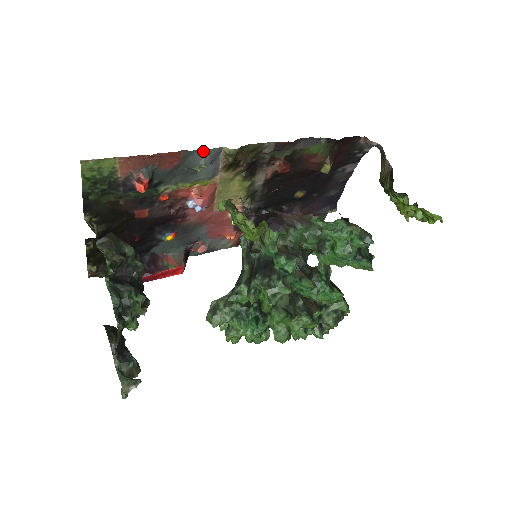
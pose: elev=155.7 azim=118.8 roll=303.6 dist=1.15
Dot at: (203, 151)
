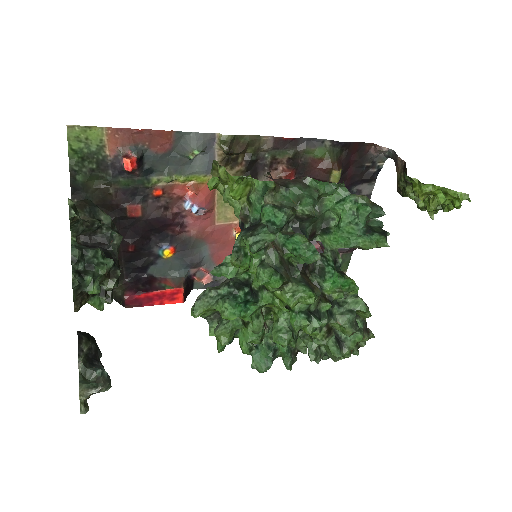
Dot at: (195, 134)
